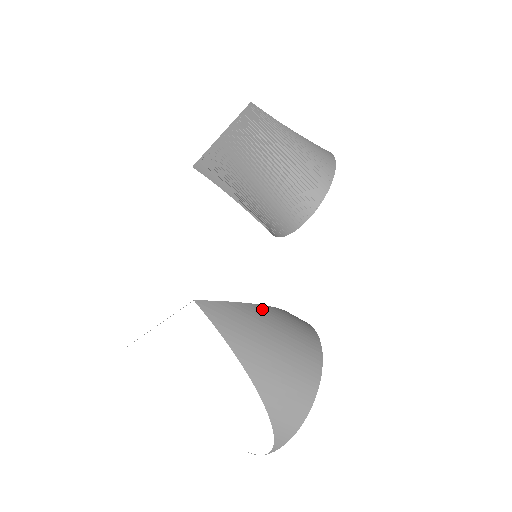
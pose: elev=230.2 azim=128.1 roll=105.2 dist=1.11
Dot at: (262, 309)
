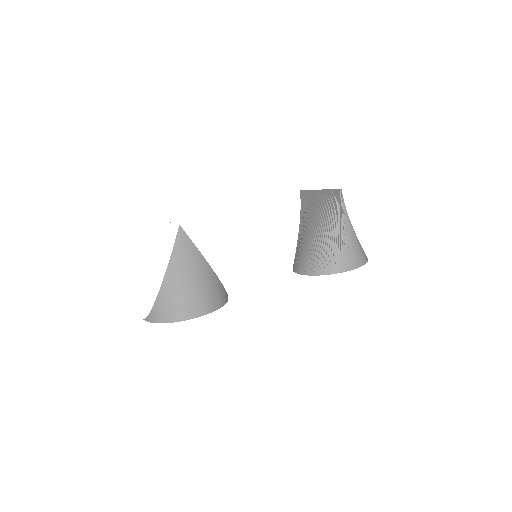
Dot at: (206, 265)
